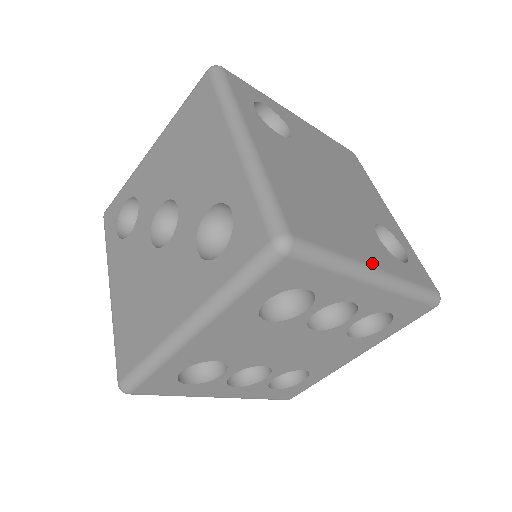
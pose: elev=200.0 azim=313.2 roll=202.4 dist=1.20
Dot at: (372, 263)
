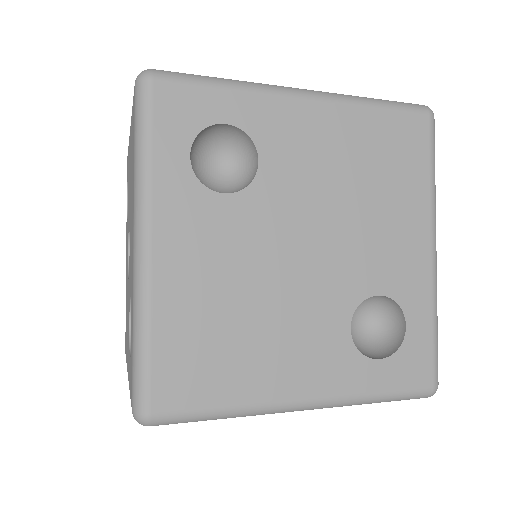
Dot at: (297, 394)
